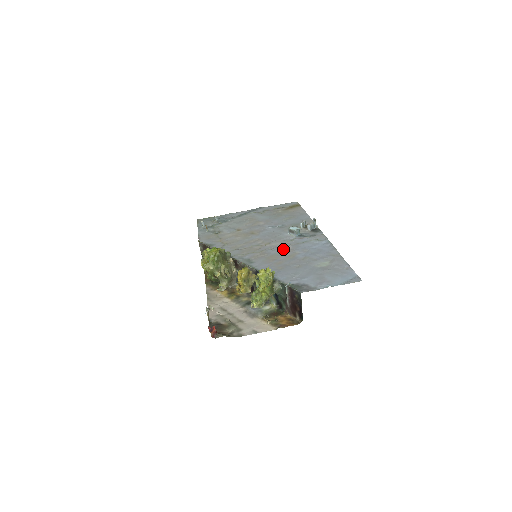
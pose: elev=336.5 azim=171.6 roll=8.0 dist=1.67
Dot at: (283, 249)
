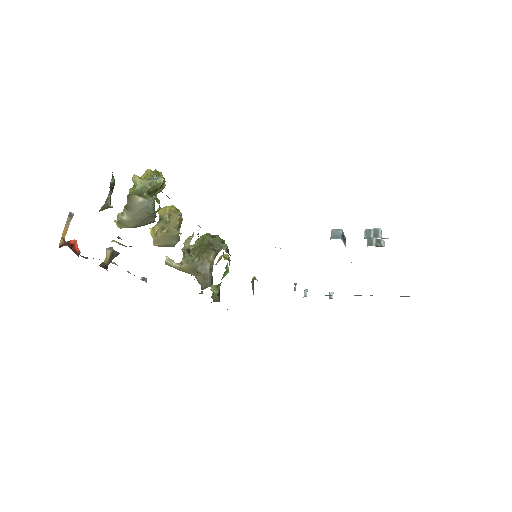
Dot at: occluded
